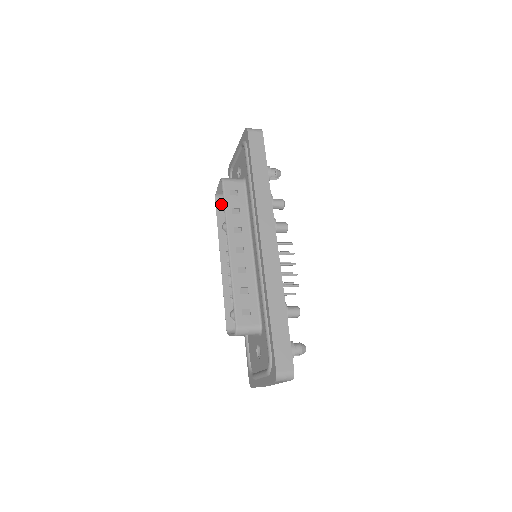
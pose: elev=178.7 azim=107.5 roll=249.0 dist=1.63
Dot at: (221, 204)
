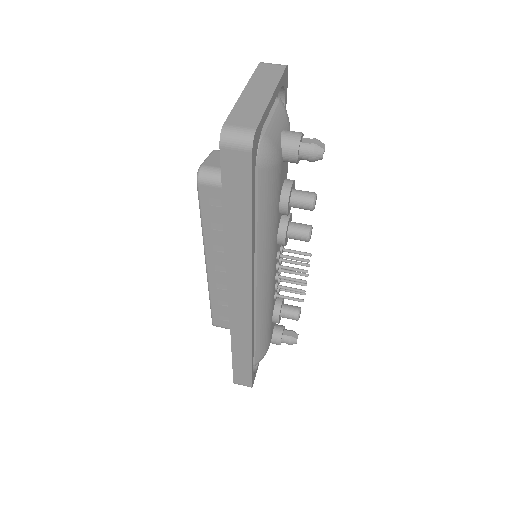
Dot at: occluded
